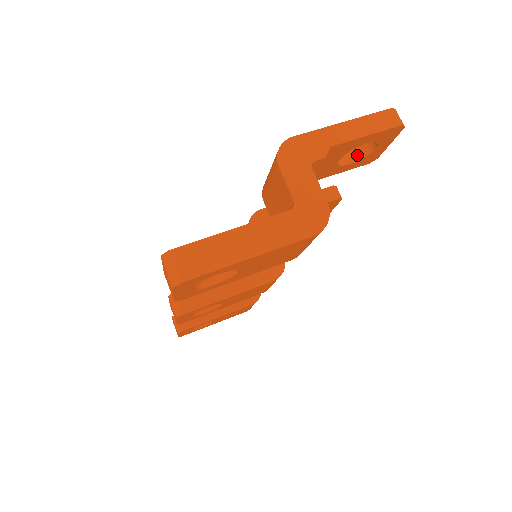
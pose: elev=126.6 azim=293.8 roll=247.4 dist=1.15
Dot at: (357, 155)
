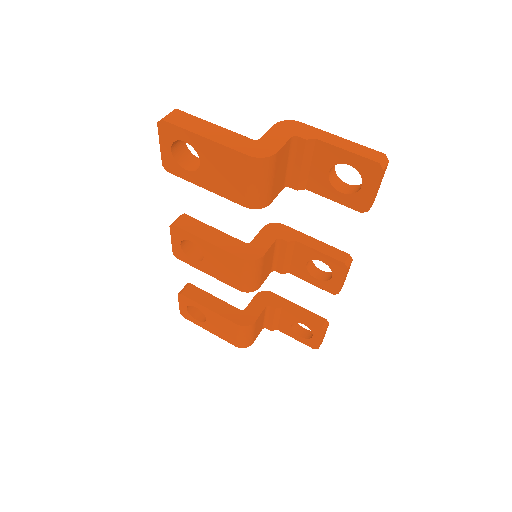
Dot at: (351, 191)
